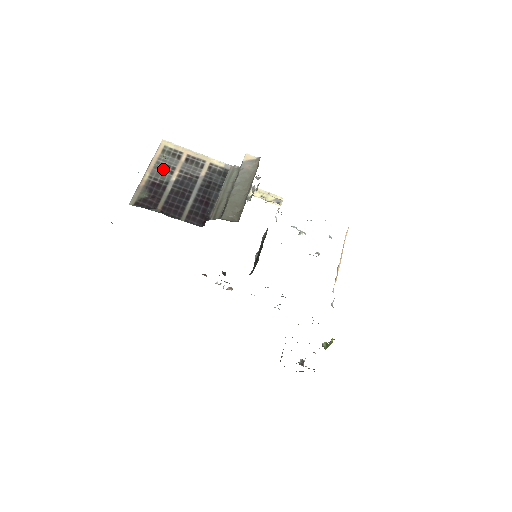
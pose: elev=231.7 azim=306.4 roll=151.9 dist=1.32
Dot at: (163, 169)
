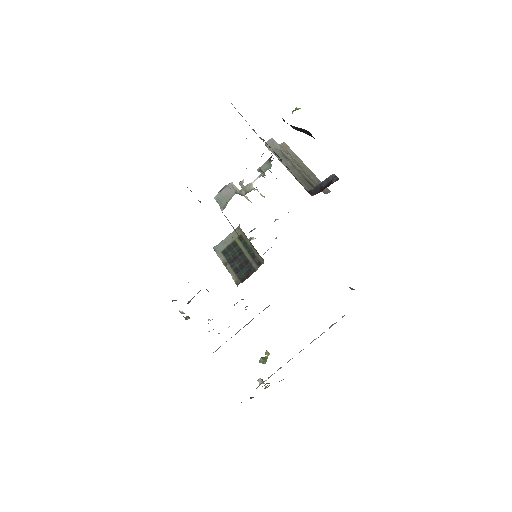
Dot at: occluded
